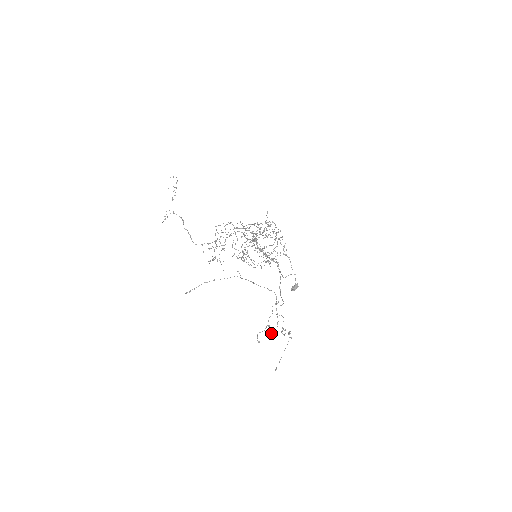
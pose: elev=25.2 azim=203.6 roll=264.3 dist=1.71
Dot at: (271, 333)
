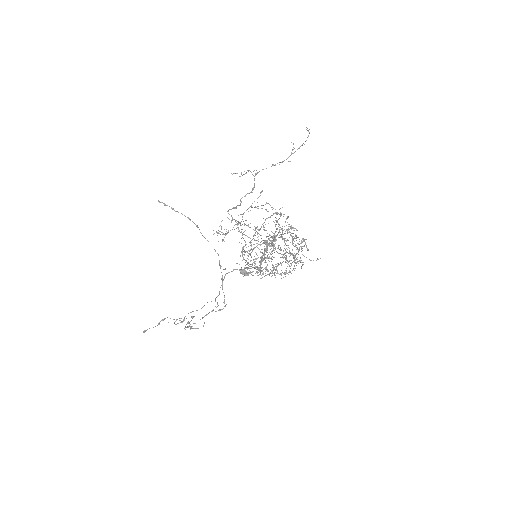
Dot at: (178, 323)
